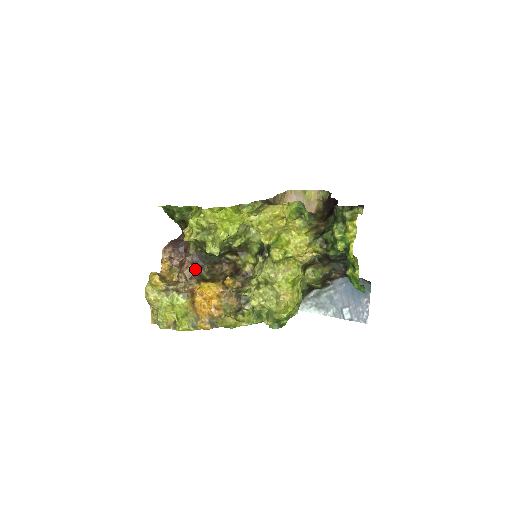
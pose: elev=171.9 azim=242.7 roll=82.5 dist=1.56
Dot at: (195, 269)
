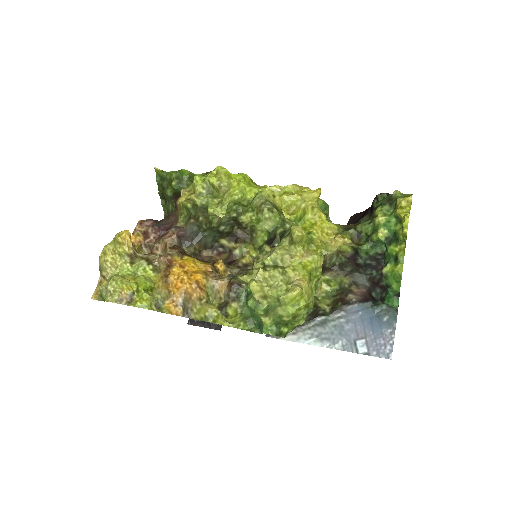
Dot at: (179, 242)
